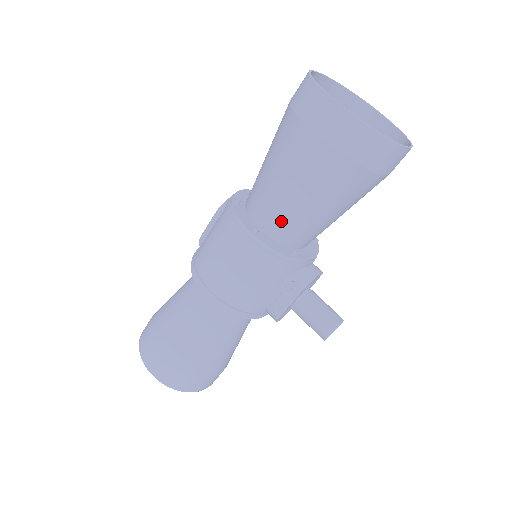
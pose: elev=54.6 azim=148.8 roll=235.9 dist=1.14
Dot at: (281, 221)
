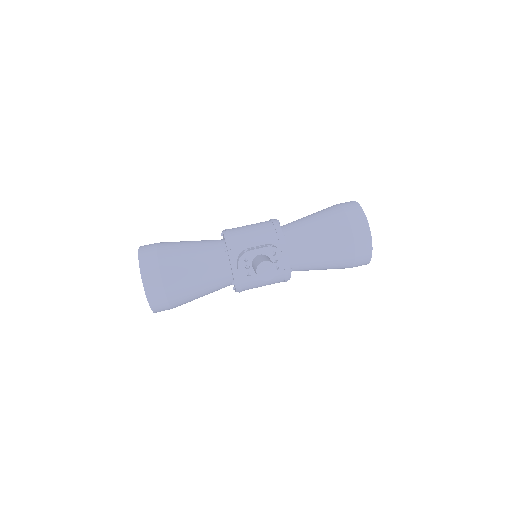
Dot at: (293, 225)
